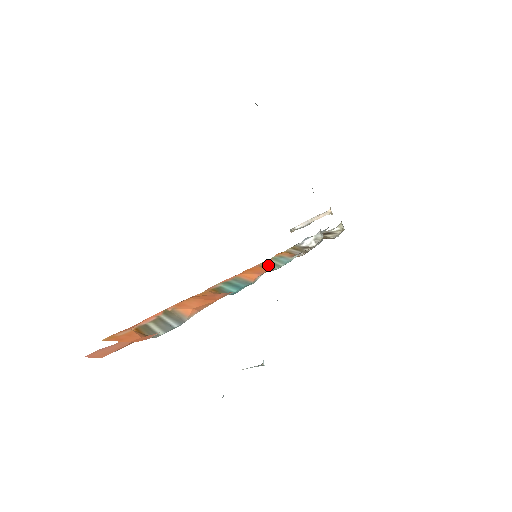
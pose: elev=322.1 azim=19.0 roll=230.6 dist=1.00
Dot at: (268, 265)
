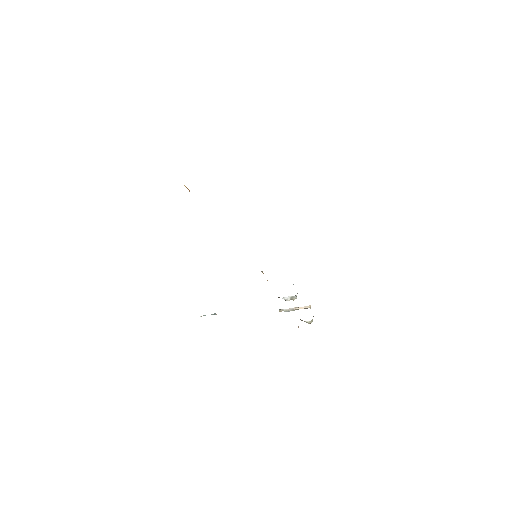
Dot at: occluded
